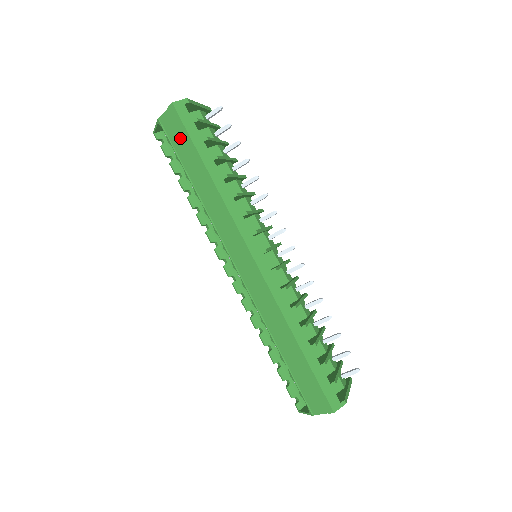
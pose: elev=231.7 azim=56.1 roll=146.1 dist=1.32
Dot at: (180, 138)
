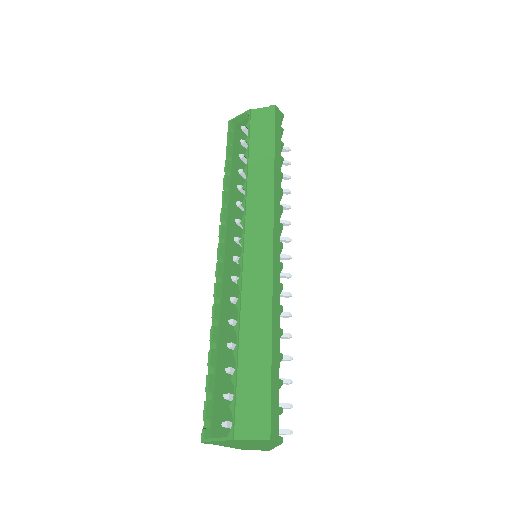
Dot at: (263, 128)
